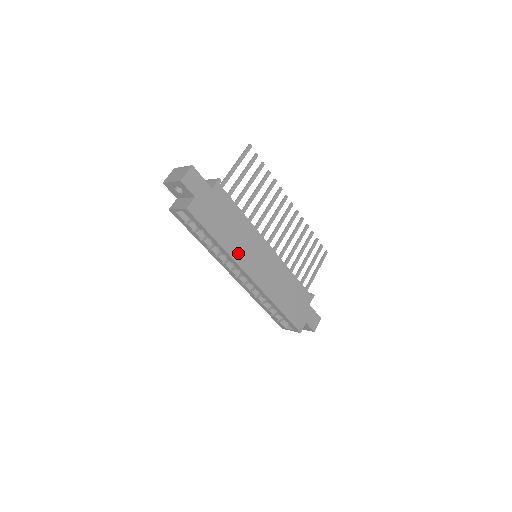
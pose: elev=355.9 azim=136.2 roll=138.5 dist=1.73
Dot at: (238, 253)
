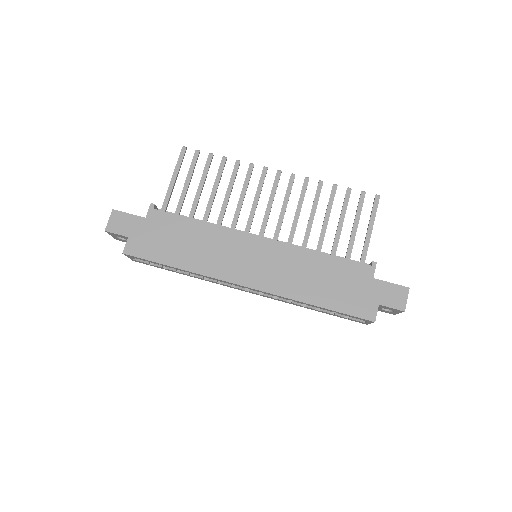
Dot at: (212, 266)
